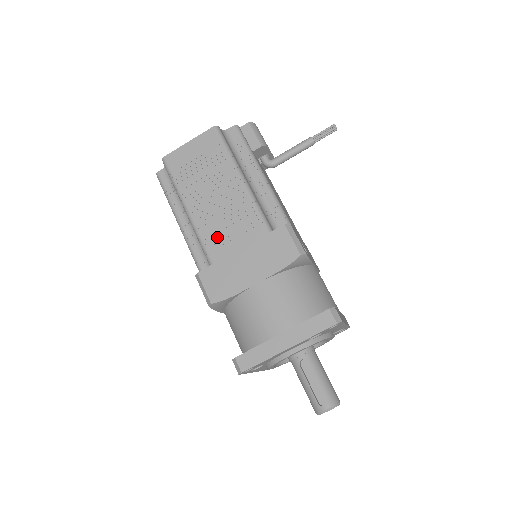
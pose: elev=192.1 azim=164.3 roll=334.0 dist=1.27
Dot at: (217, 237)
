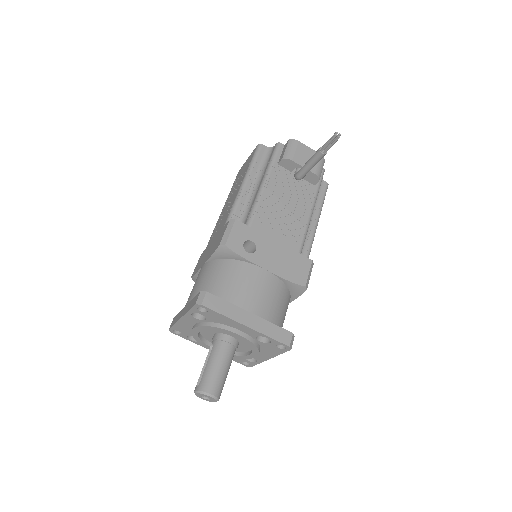
Dot at: (216, 229)
